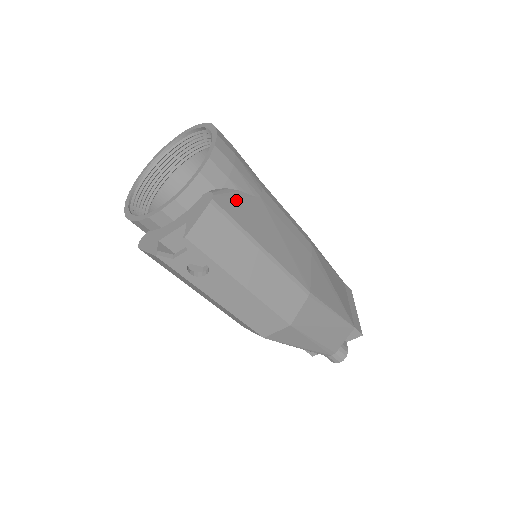
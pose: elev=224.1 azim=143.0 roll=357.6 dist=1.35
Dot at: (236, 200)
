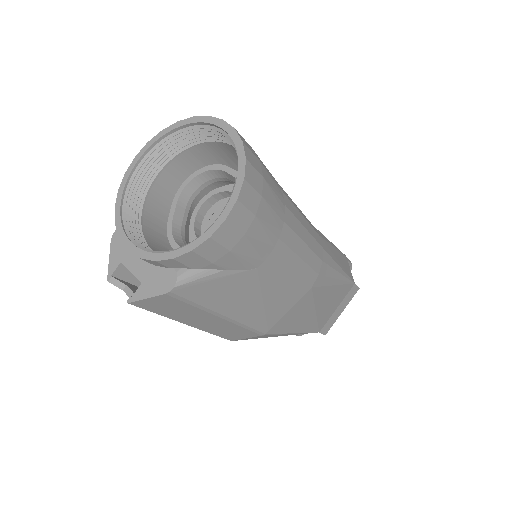
Dot at: (210, 282)
